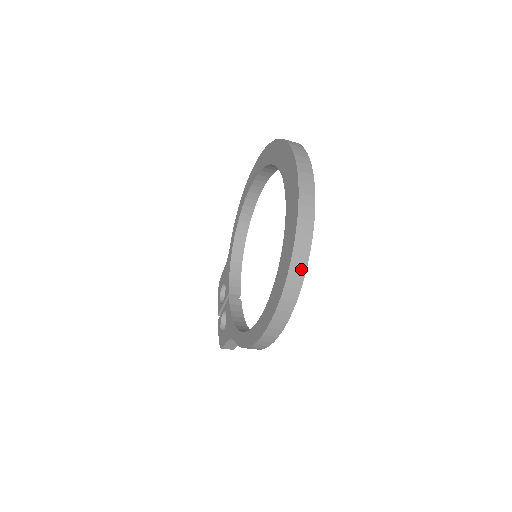
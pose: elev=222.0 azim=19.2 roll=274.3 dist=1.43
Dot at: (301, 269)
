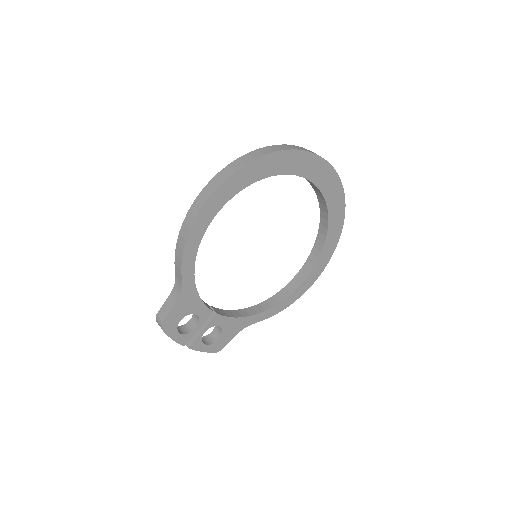
Dot at: (268, 152)
